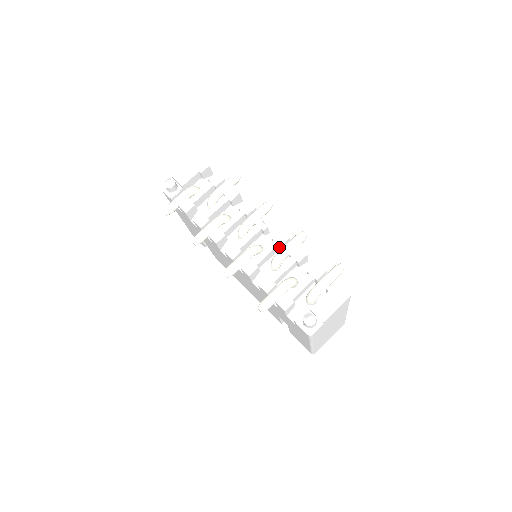
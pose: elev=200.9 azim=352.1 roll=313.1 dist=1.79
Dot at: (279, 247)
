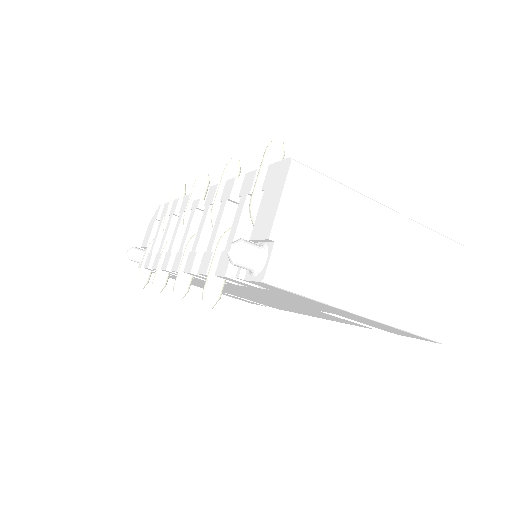
Dot at: occluded
